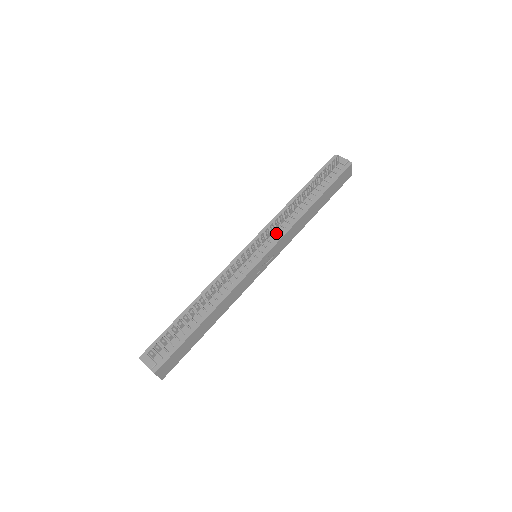
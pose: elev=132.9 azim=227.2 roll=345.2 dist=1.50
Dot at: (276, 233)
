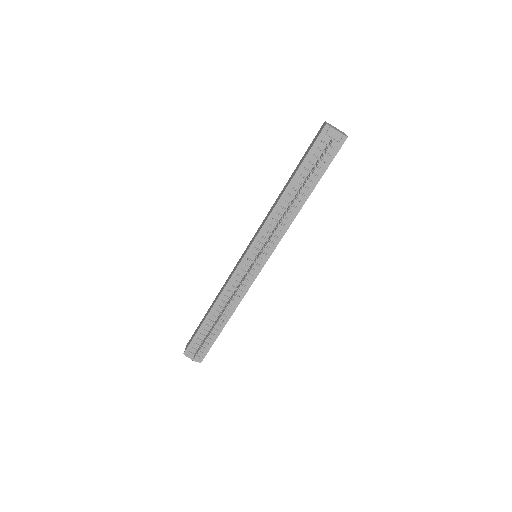
Dot at: (273, 238)
